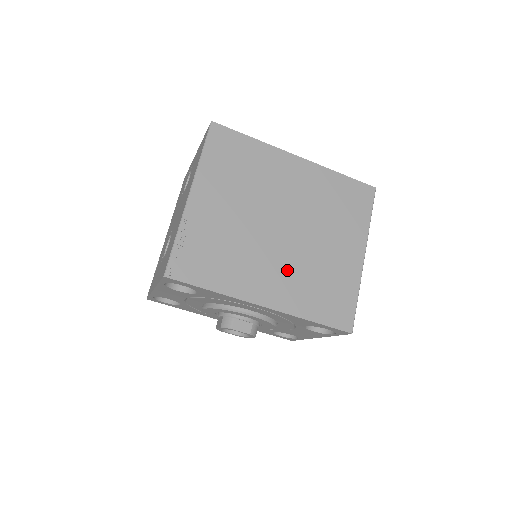
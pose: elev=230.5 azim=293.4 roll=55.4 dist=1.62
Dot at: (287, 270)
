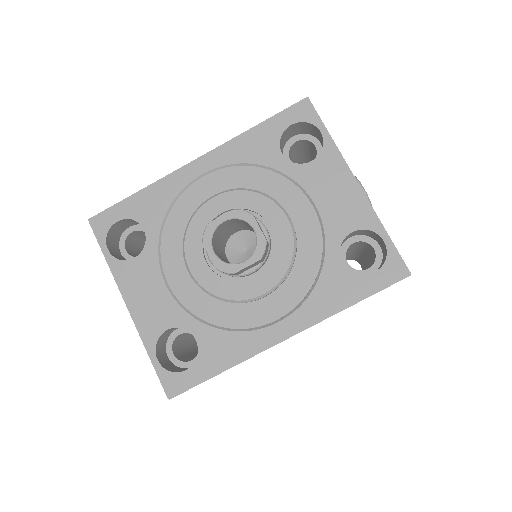
Dot at: occluded
